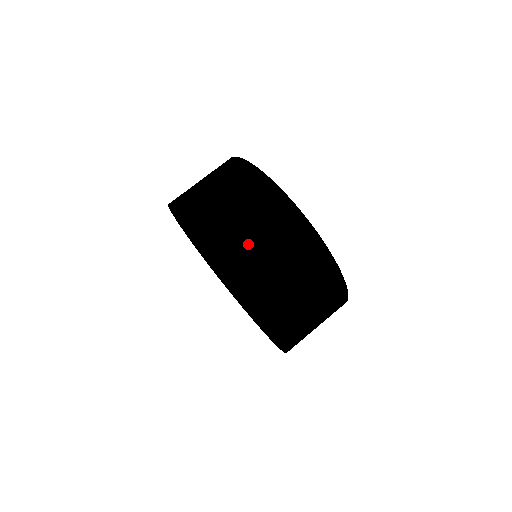
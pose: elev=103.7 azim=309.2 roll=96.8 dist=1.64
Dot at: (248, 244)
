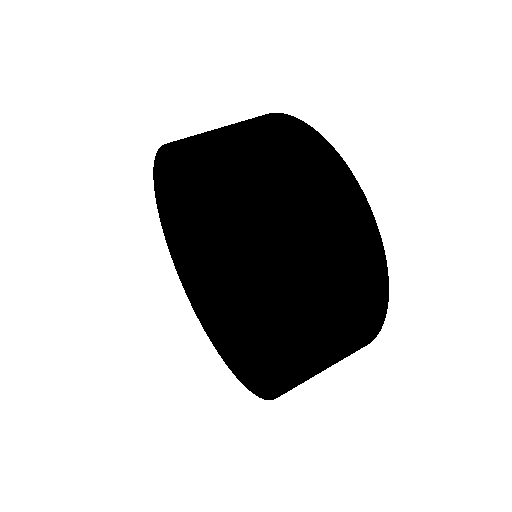
Dot at: (284, 213)
